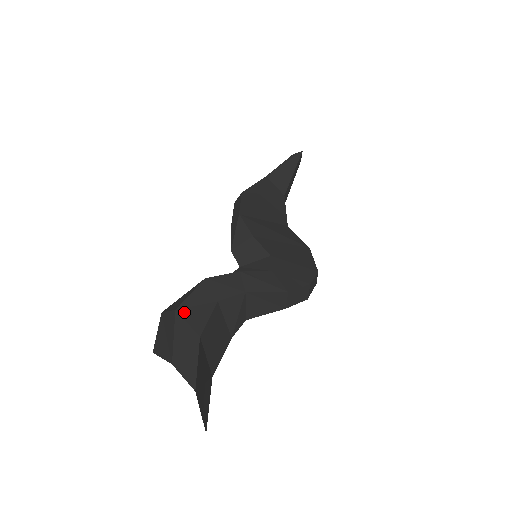
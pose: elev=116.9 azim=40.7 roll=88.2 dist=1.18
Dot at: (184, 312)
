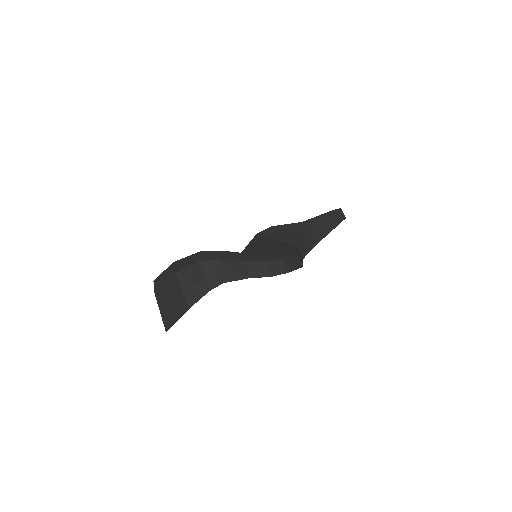
Dot at: (177, 263)
